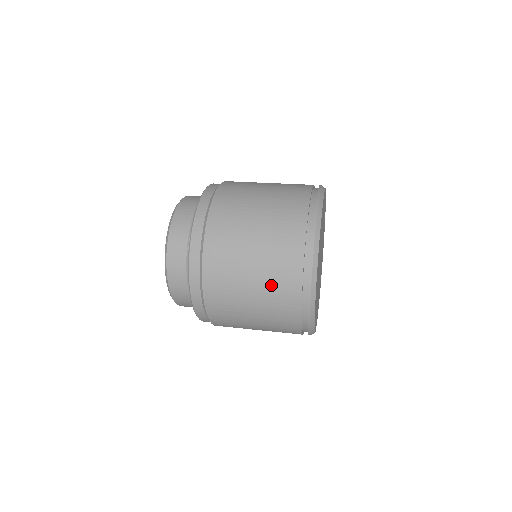
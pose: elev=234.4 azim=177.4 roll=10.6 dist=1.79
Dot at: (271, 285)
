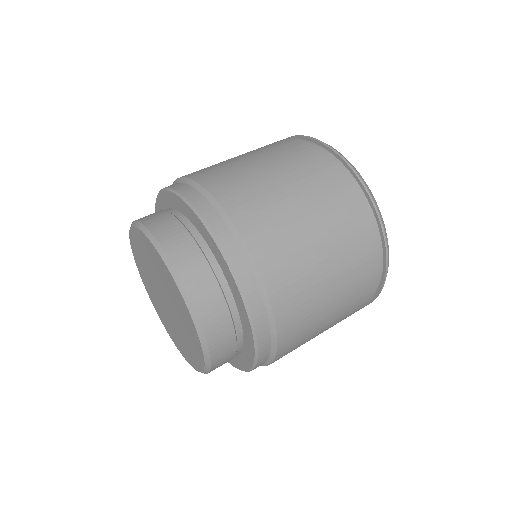
Dot at: (303, 173)
